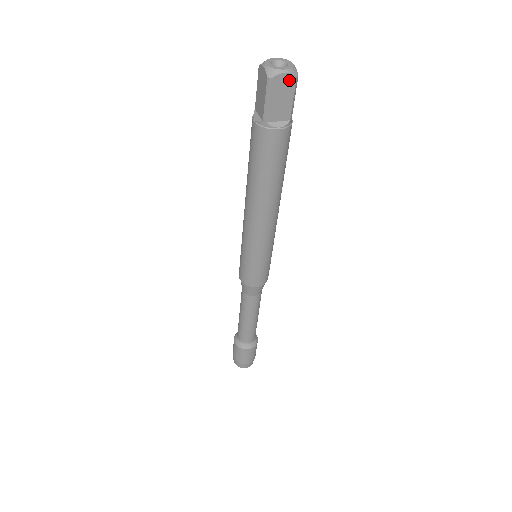
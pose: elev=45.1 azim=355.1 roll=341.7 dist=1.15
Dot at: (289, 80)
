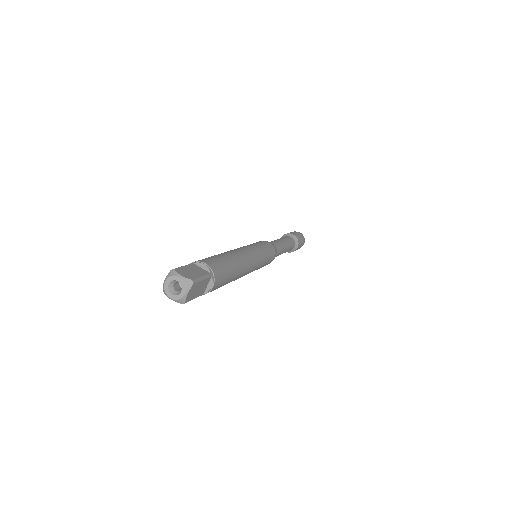
Dot at: (178, 300)
